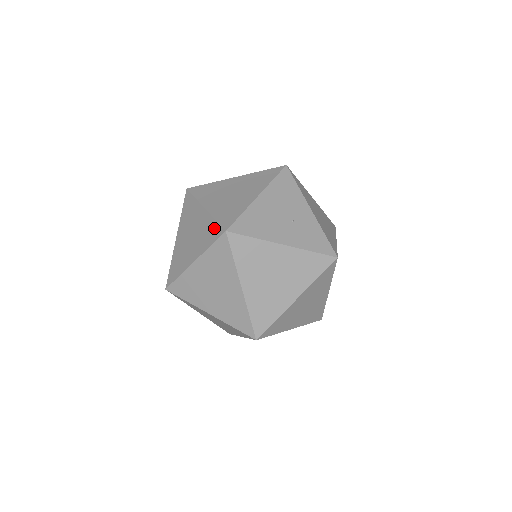
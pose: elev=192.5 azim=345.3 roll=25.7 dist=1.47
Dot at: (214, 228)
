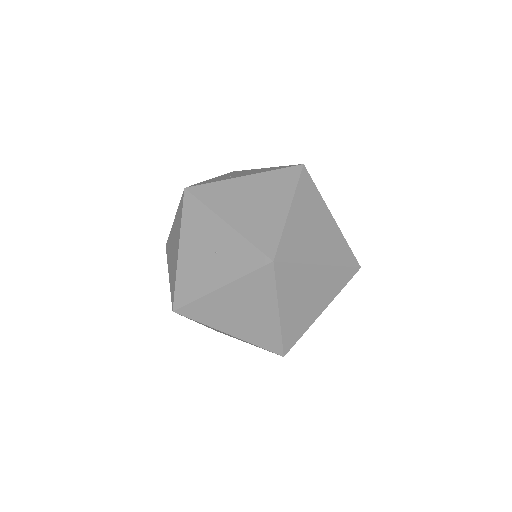
Dot at: occluded
